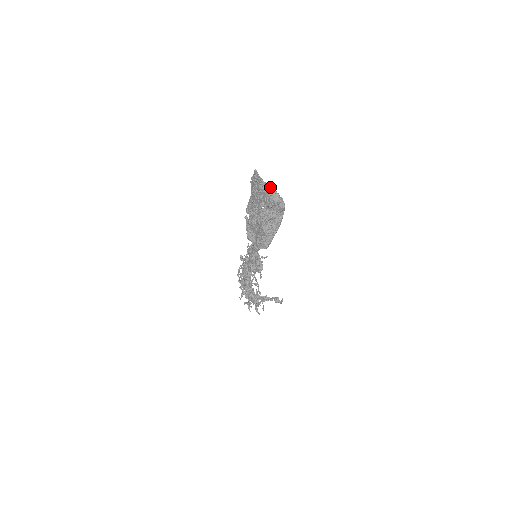
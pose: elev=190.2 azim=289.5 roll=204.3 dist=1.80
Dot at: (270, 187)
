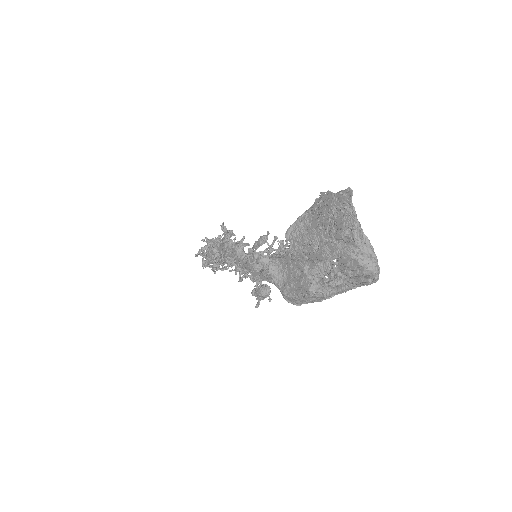
Dot at: (364, 236)
